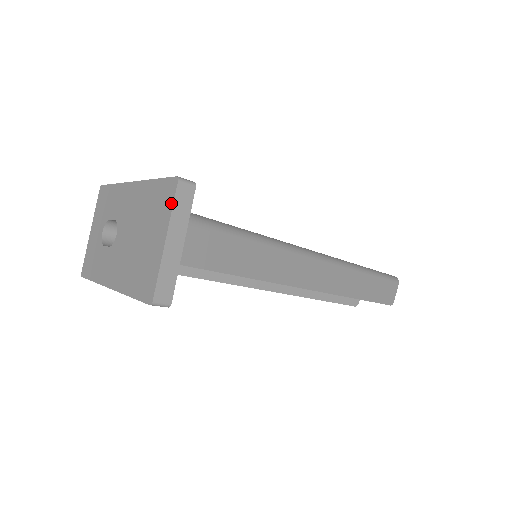
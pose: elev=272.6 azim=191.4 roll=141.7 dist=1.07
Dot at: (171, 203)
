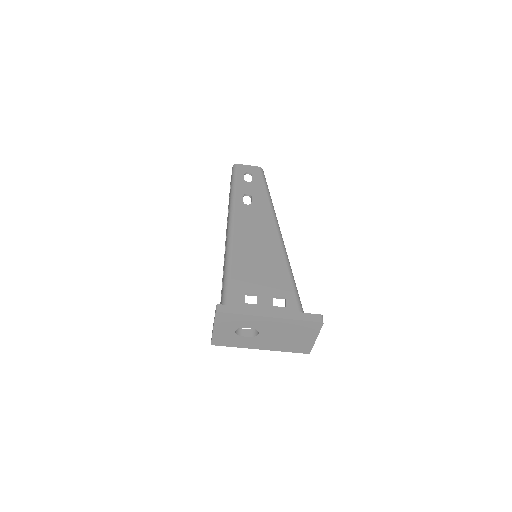
Dot at: (319, 330)
